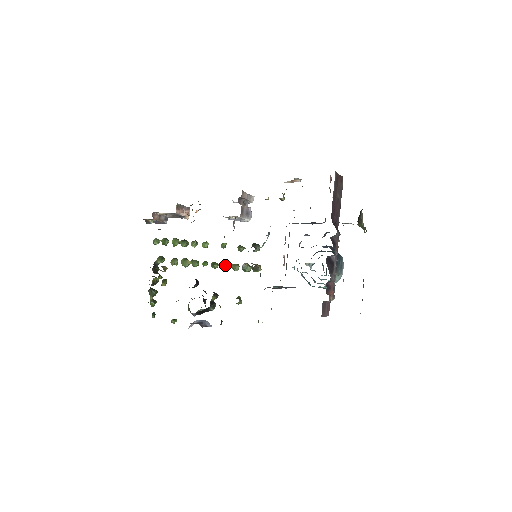
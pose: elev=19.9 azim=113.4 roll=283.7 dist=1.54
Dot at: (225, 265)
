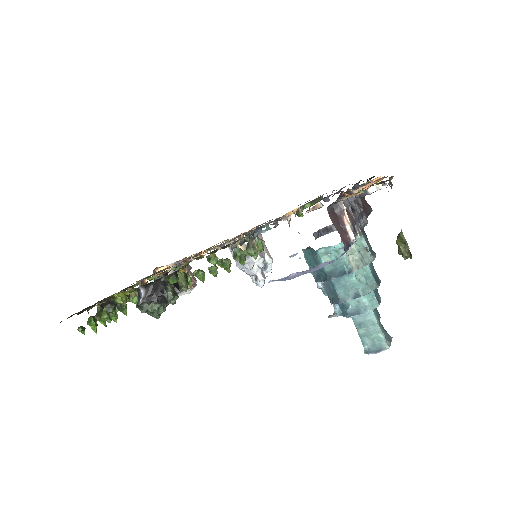
Dot at: (213, 266)
